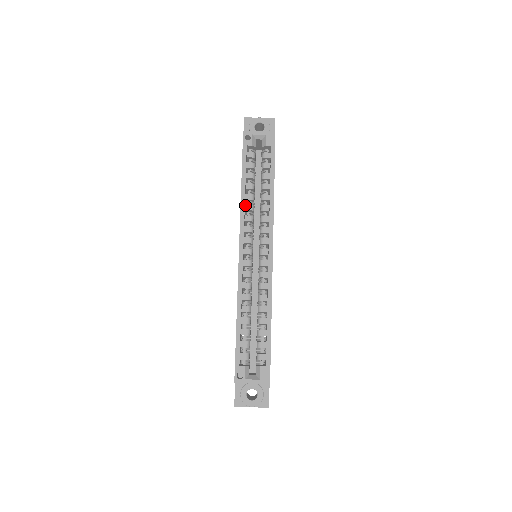
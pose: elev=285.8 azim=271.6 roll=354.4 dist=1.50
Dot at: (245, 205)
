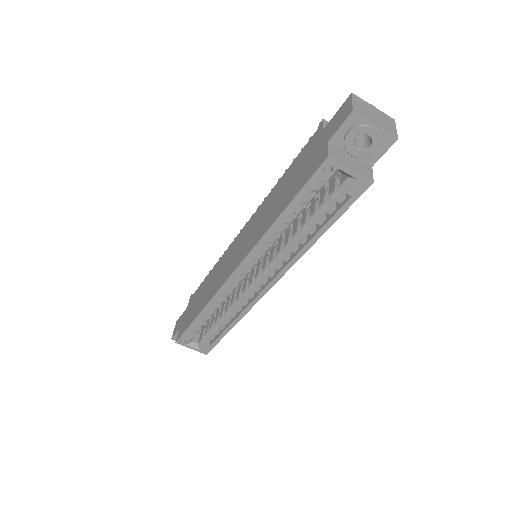
Dot at: (269, 235)
